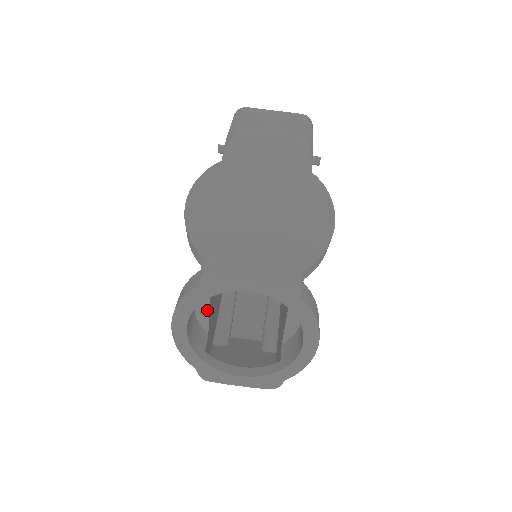
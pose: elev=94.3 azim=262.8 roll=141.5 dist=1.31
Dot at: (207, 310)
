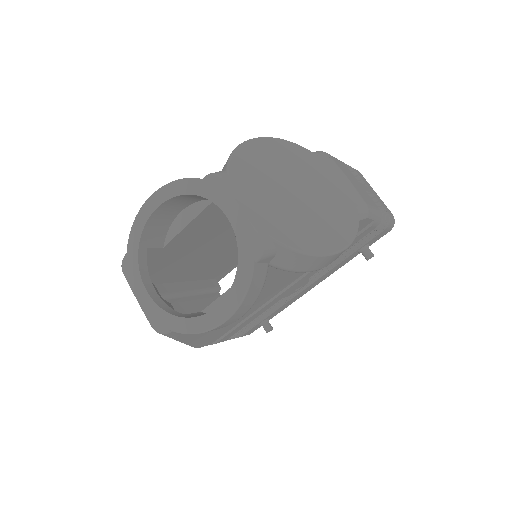
Dot at: (184, 225)
